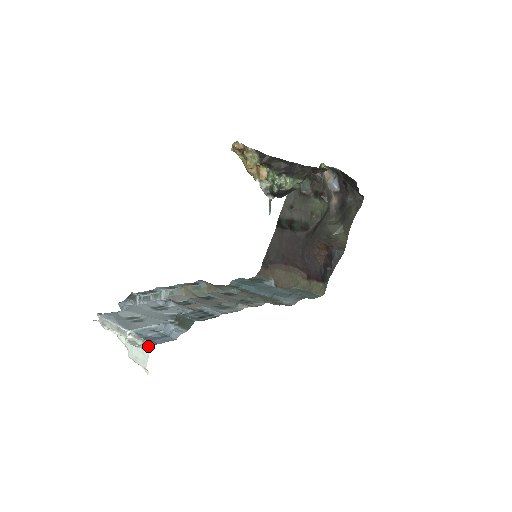
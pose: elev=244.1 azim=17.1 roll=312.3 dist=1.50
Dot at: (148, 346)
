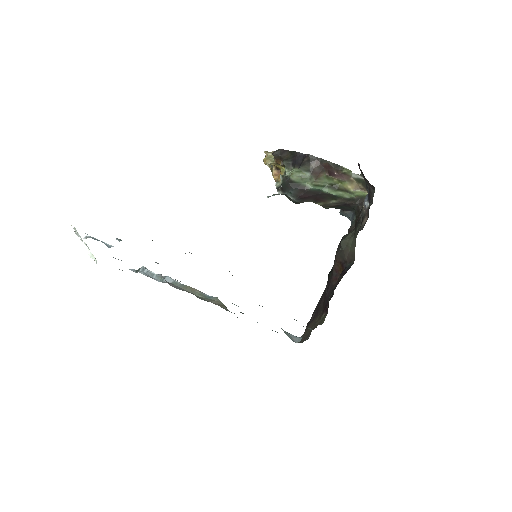
Dot at: occluded
